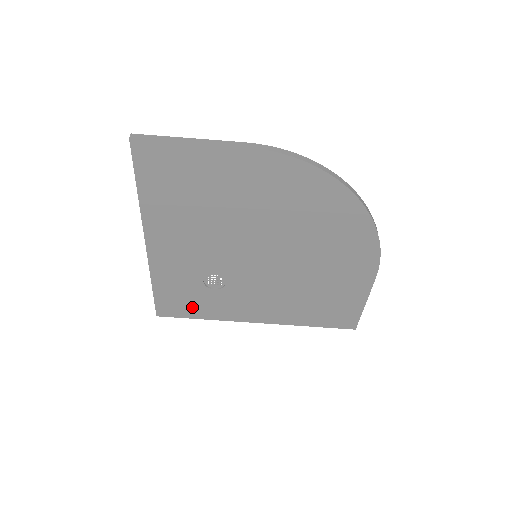
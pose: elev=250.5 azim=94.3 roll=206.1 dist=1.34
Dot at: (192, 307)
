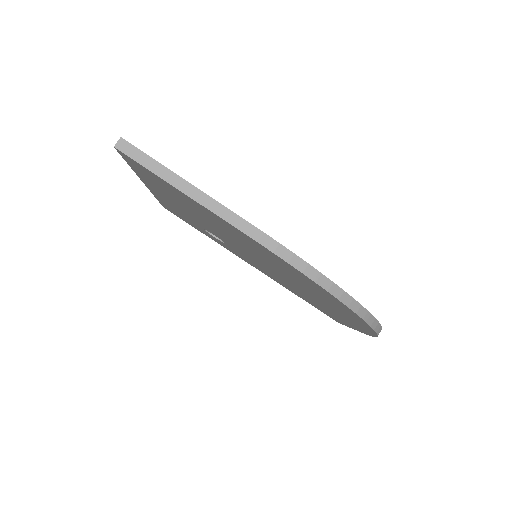
Dot at: occluded
